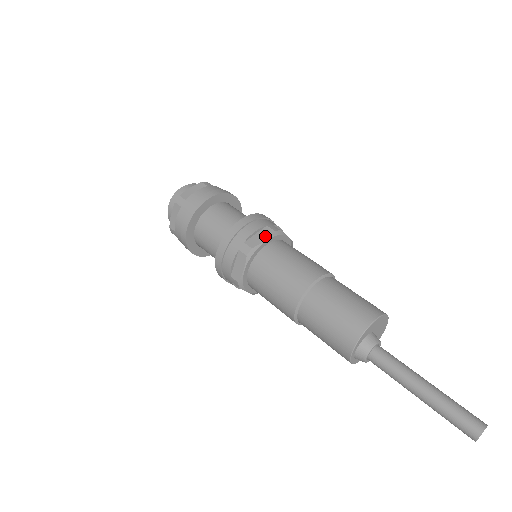
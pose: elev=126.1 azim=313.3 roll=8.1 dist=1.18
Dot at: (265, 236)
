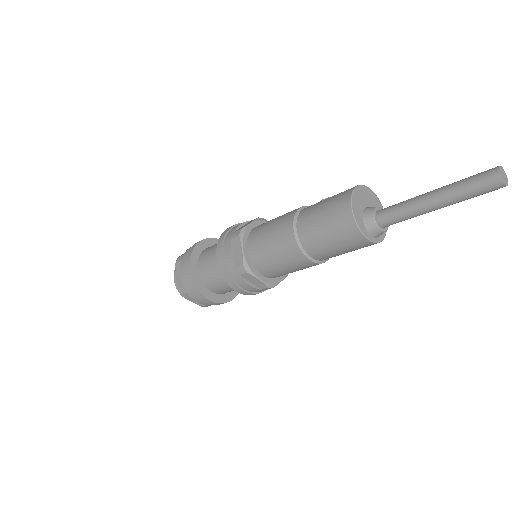
Dot at: (239, 247)
